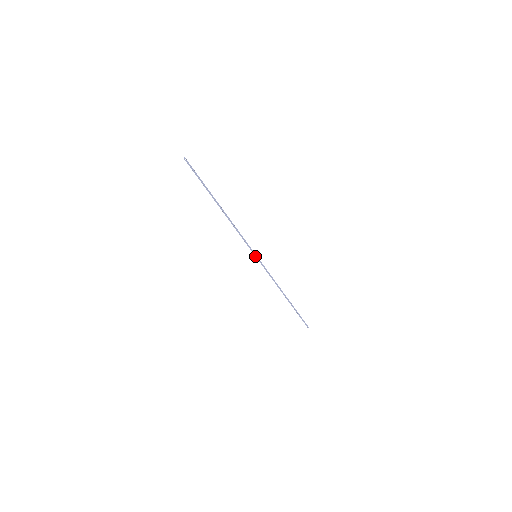
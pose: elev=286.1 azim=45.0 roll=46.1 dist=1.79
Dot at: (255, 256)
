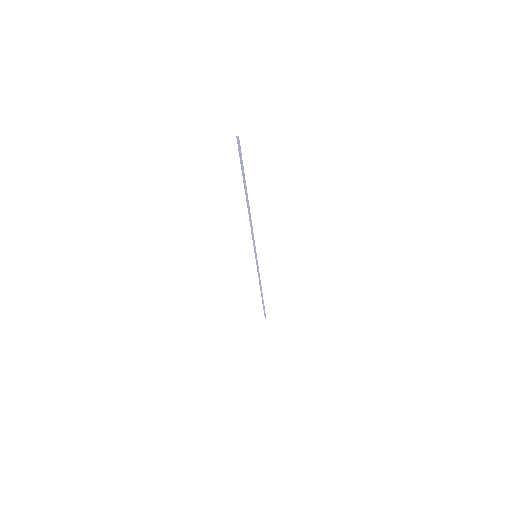
Dot at: (255, 255)
